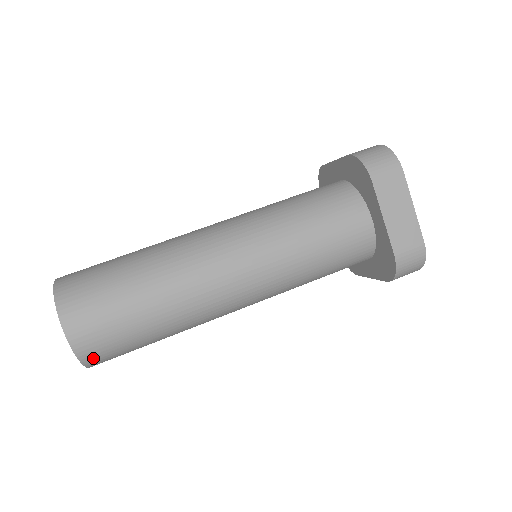
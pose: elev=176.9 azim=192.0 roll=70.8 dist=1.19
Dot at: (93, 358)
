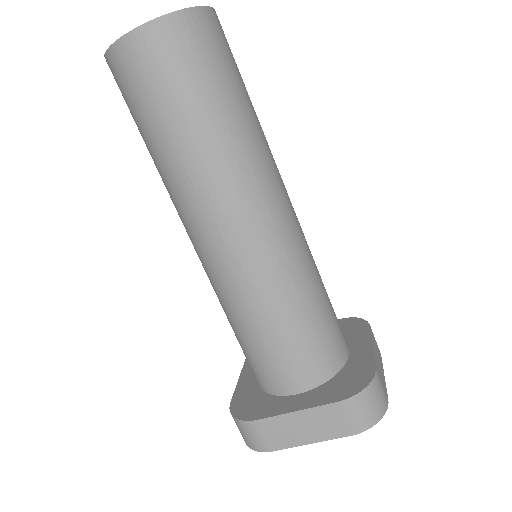
Dot at: (189, 26)
